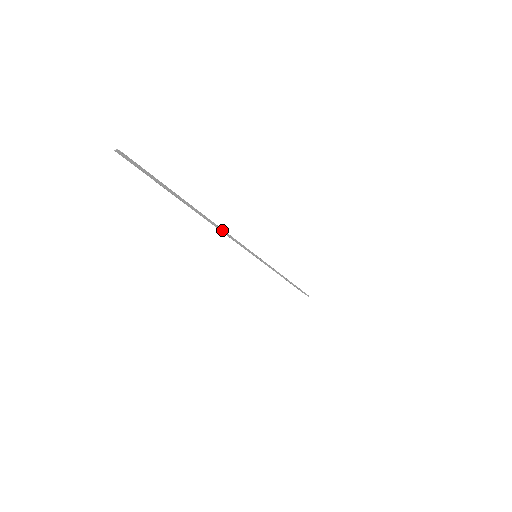
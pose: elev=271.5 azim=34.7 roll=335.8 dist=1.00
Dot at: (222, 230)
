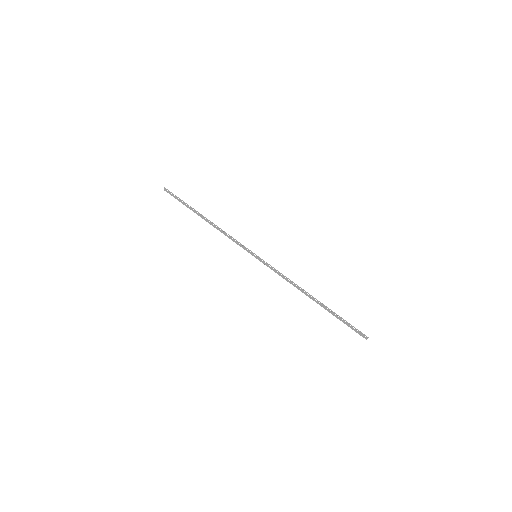
Dot at: (218, 227)
